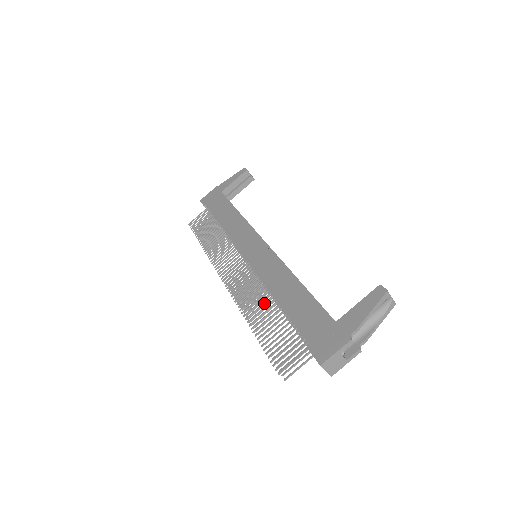
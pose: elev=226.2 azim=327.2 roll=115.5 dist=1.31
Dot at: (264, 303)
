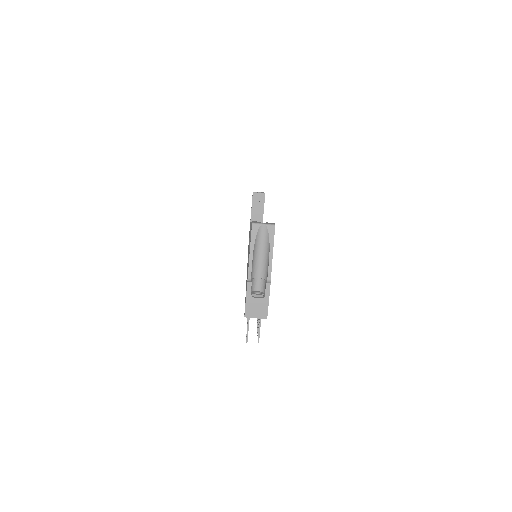
Dot at: occluded
